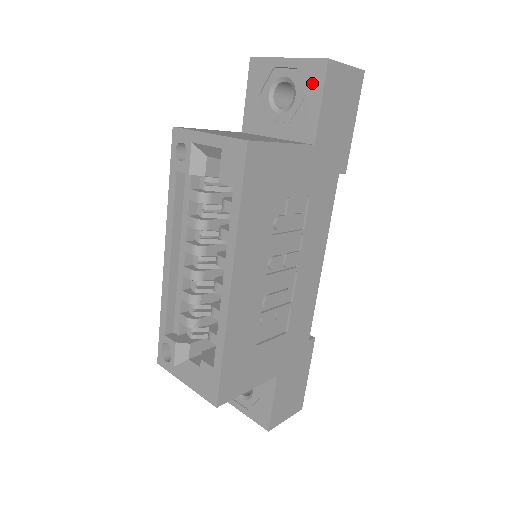
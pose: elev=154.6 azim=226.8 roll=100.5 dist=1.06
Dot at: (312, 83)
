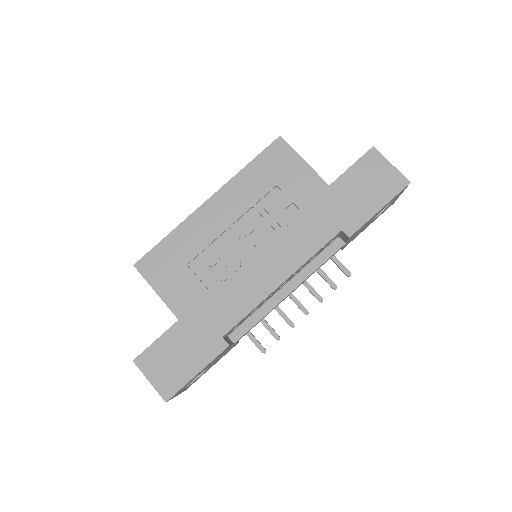
Dot at: occluded
